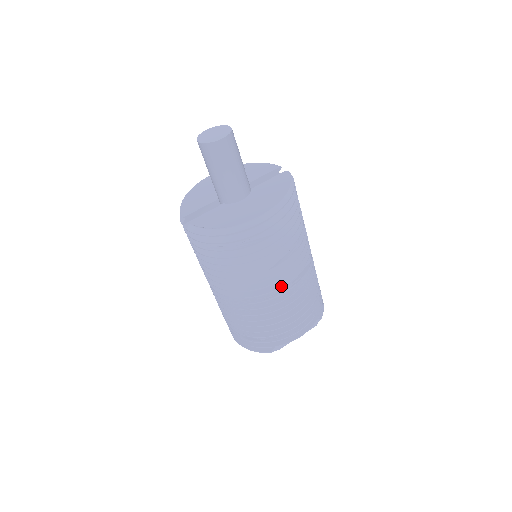
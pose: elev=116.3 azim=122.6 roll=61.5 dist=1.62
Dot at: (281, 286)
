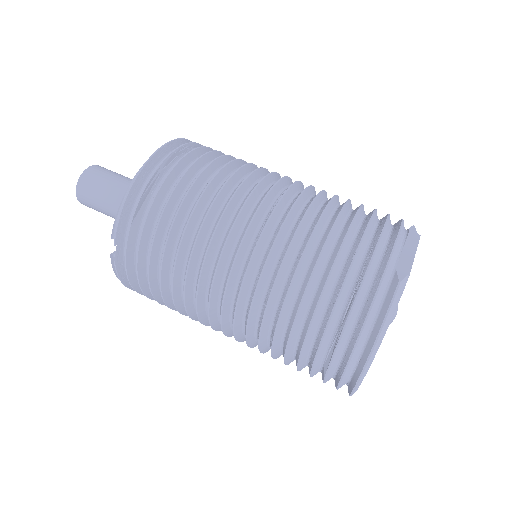
Dot at: occluded
